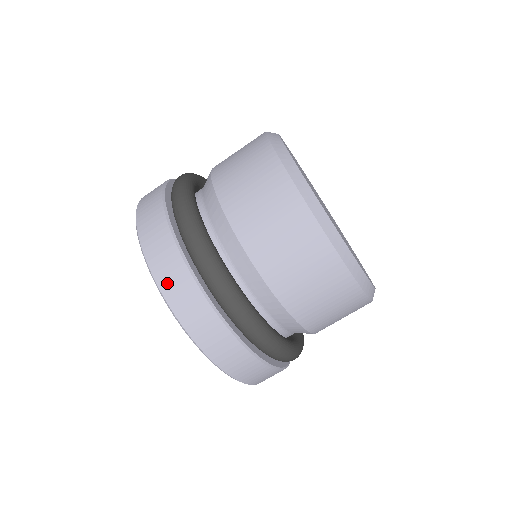
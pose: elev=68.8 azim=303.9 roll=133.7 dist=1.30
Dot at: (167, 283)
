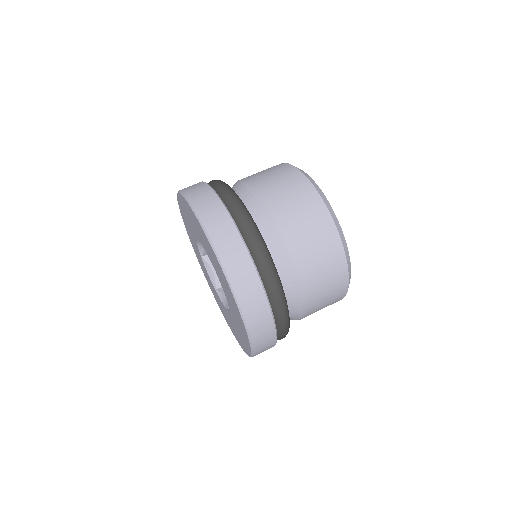
Dot at: (203, 208)
